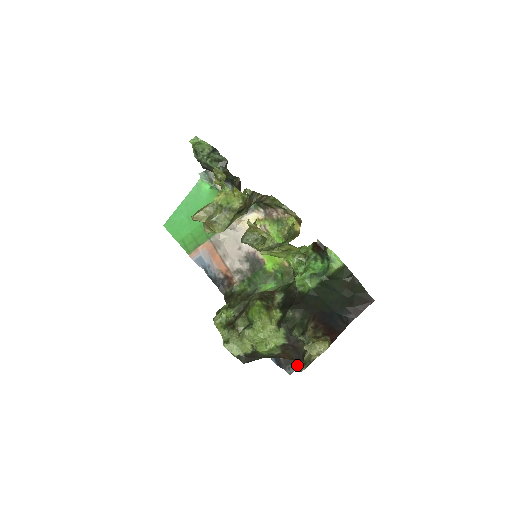
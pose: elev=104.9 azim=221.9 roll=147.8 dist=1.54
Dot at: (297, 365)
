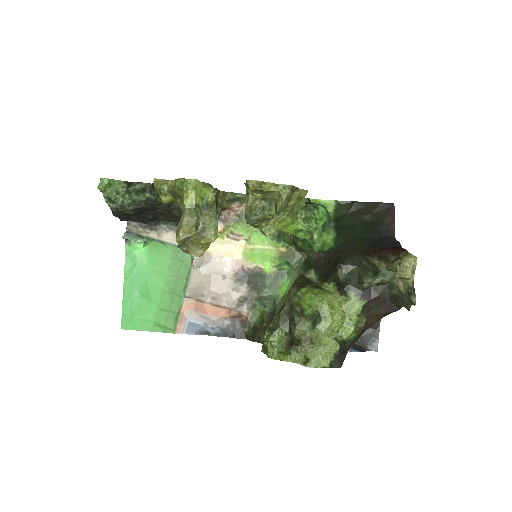
Dot at: (376, 334)
